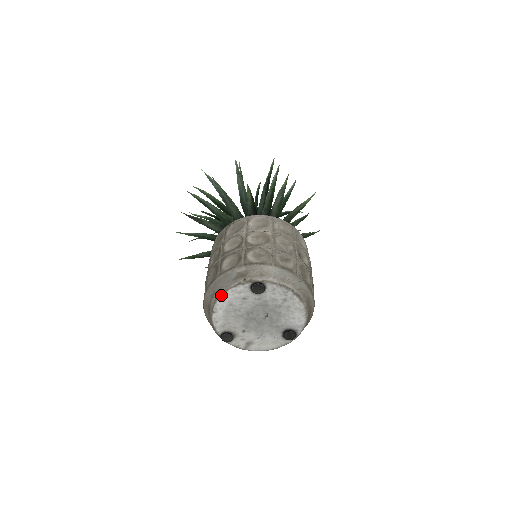
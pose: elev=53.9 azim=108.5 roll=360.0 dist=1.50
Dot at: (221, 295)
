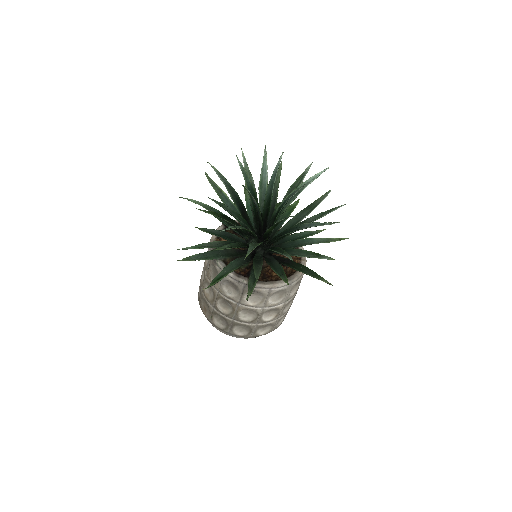
Dot at: occluded
